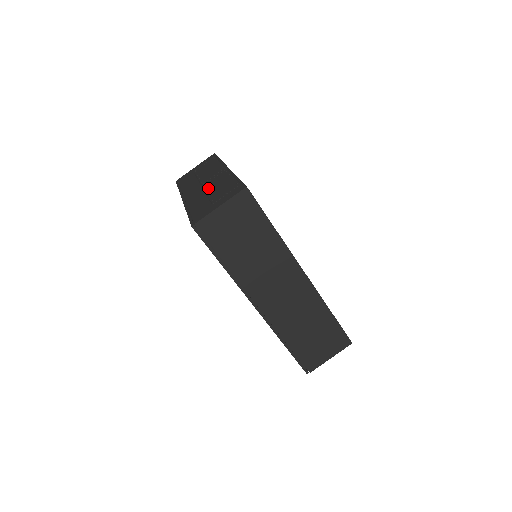
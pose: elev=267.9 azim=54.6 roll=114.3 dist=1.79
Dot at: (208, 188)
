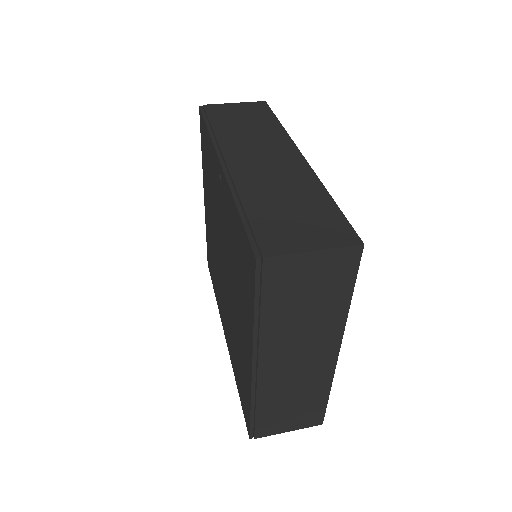
Dot at: occluded
